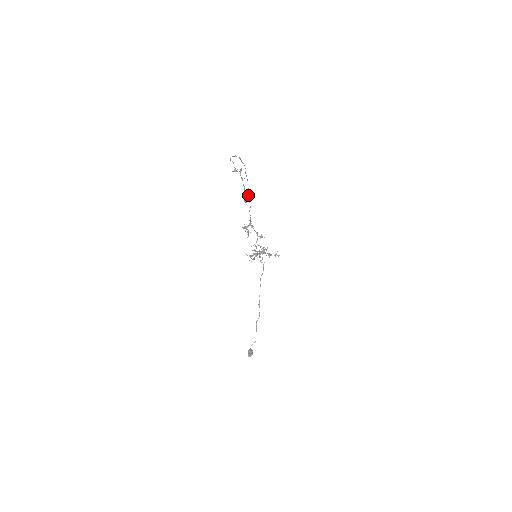
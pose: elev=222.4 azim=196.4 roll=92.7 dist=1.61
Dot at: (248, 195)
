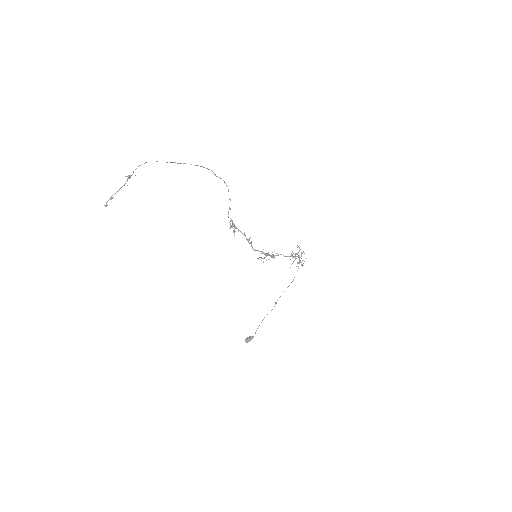
Dot at: occluded
